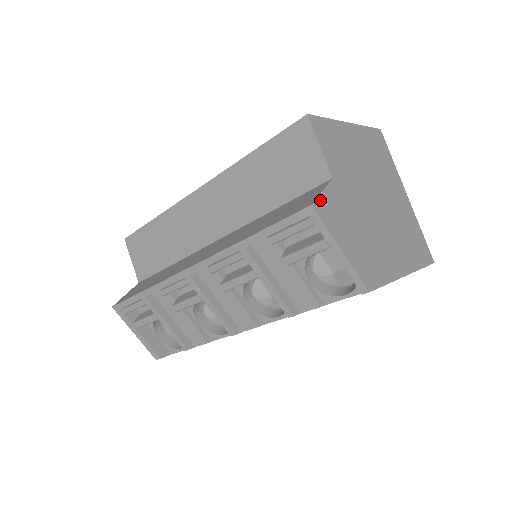
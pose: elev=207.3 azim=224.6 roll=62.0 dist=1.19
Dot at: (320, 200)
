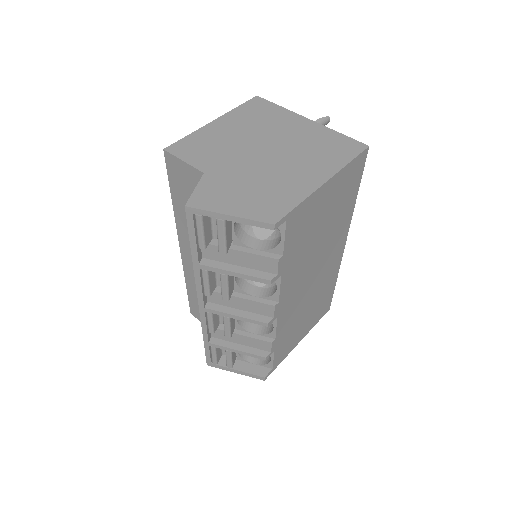
Dot at: (193, 197)
